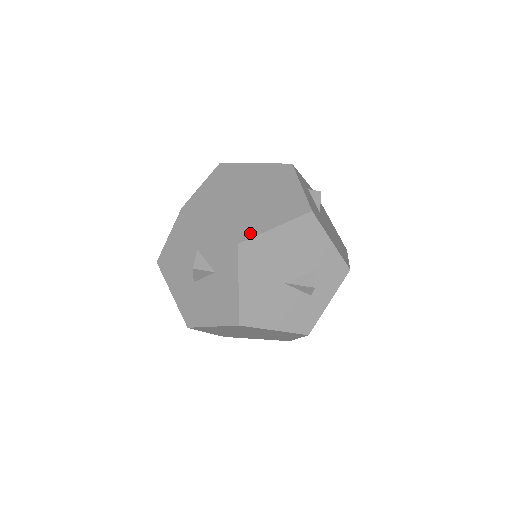
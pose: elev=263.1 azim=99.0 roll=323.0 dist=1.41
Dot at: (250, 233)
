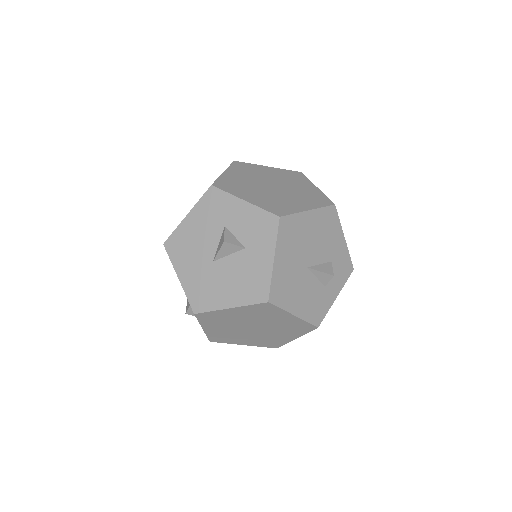
Dot at: (288, 211)
